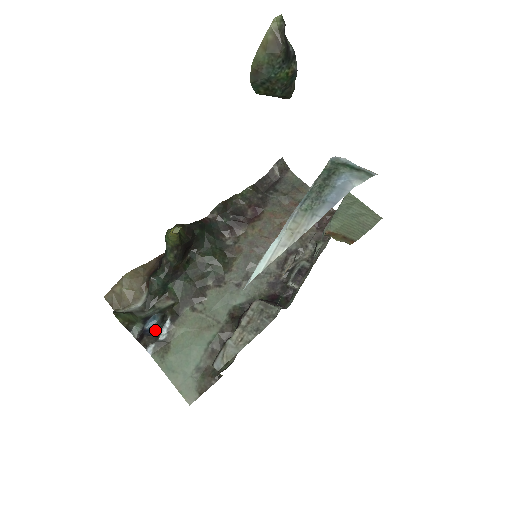
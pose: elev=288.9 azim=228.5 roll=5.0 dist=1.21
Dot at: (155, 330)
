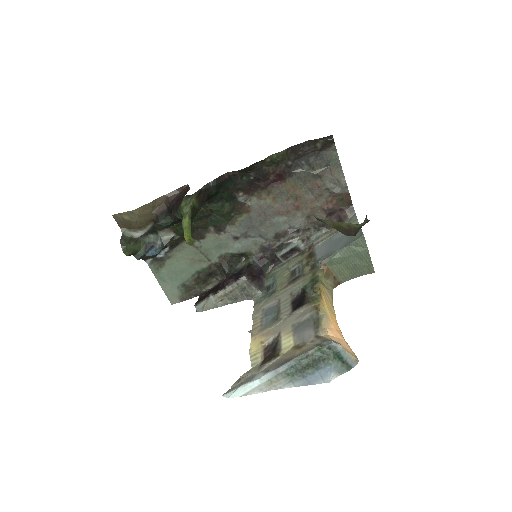
Dot at: occluded
